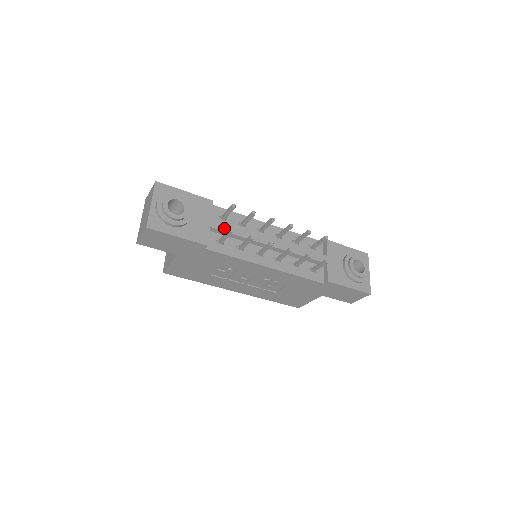
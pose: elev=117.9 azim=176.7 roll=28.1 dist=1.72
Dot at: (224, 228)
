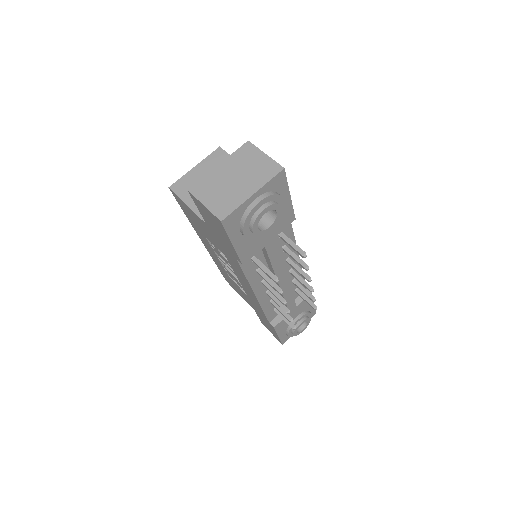
Dot at: (272, 253)
